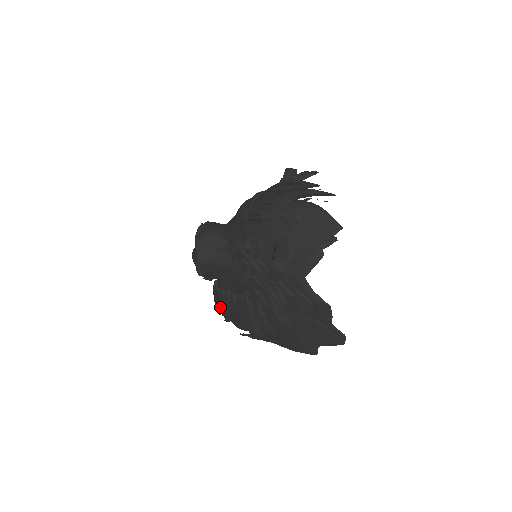
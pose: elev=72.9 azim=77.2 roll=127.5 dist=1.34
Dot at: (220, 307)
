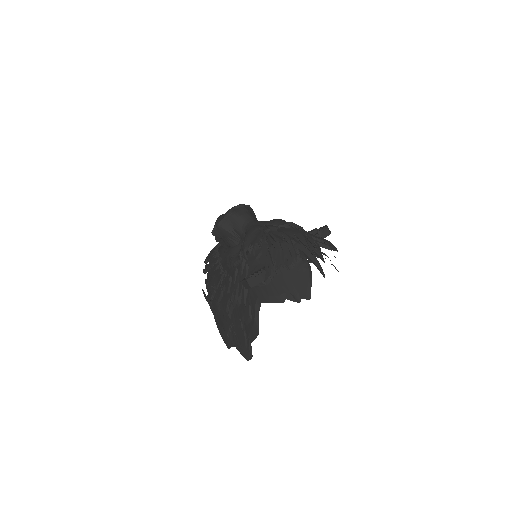
Dot at: (208, 260)
